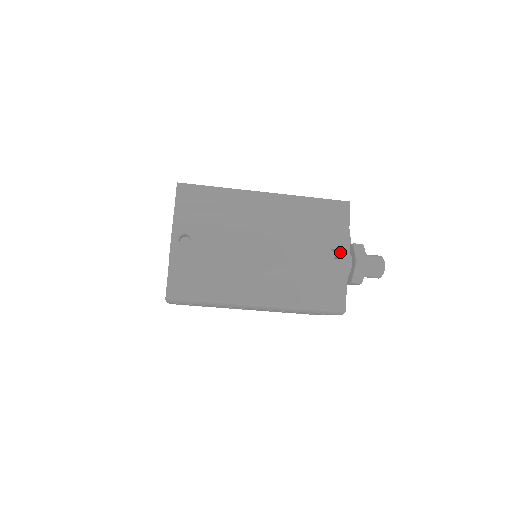
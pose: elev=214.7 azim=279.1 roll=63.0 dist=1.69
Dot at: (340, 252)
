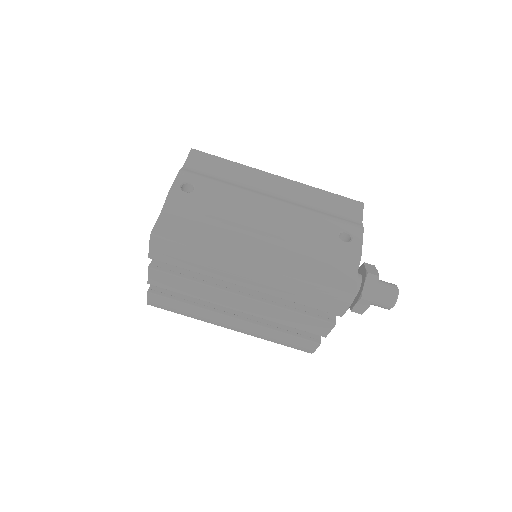
Dot at: (352, 236)
